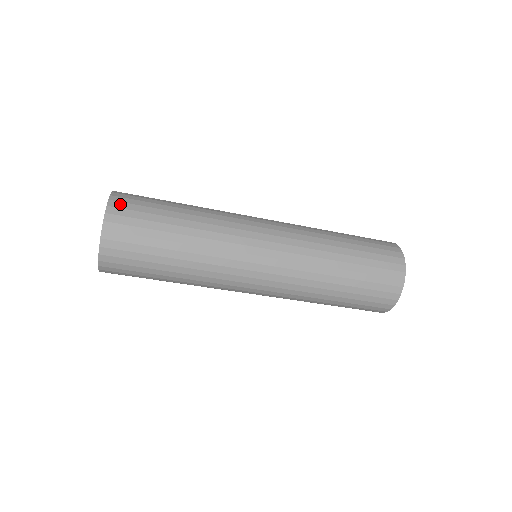
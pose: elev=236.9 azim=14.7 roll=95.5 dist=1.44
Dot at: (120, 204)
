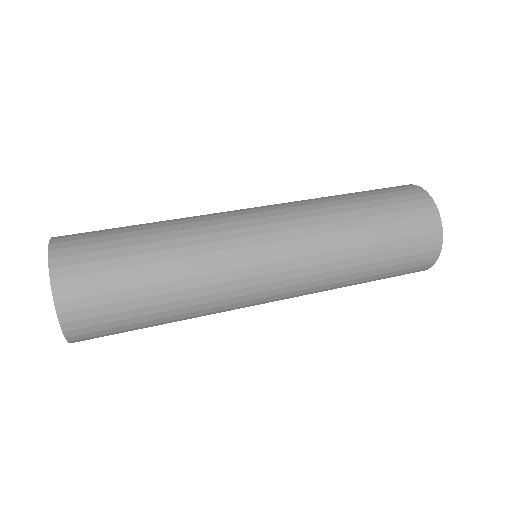
Dot at: (68, 281)
